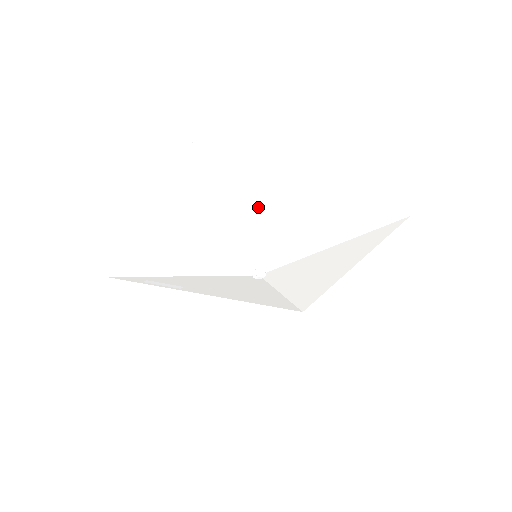
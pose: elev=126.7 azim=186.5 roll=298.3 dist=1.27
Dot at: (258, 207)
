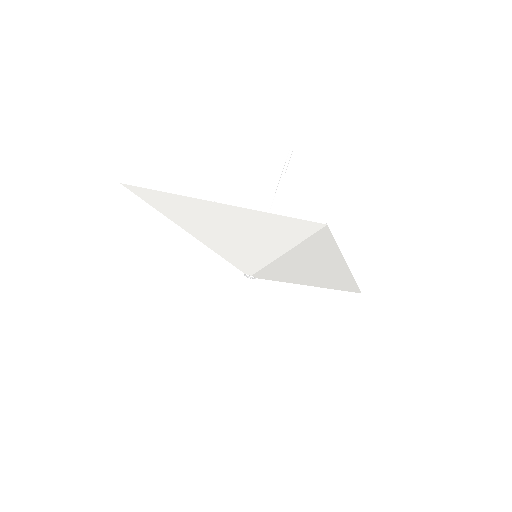
Dot at: (306, 262)
